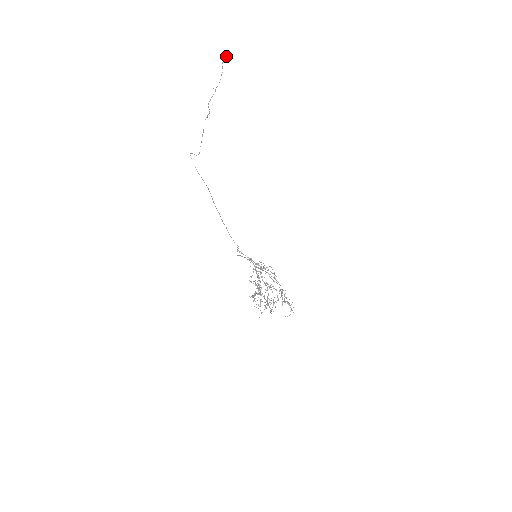
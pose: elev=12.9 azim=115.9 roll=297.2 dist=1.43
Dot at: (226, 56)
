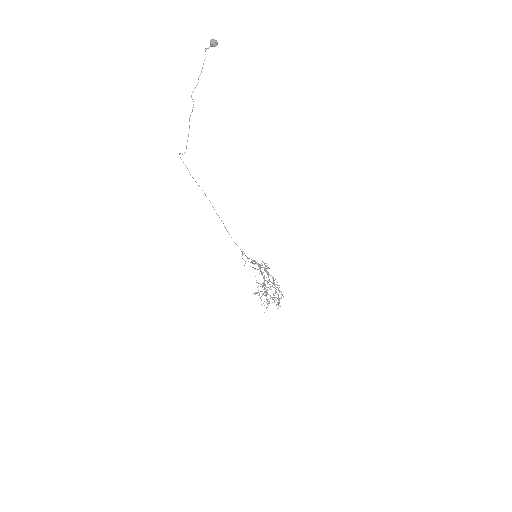
Dot at: (213, 43)
